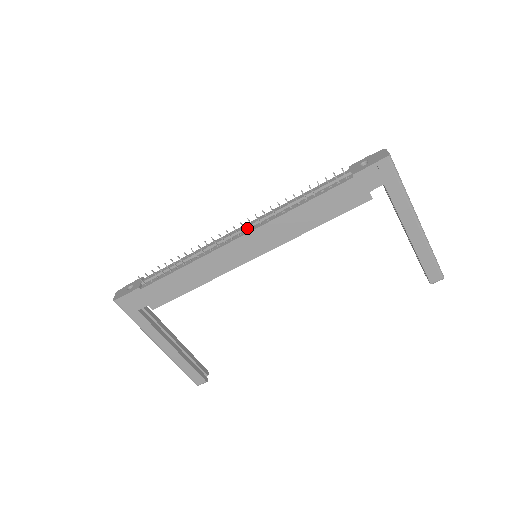
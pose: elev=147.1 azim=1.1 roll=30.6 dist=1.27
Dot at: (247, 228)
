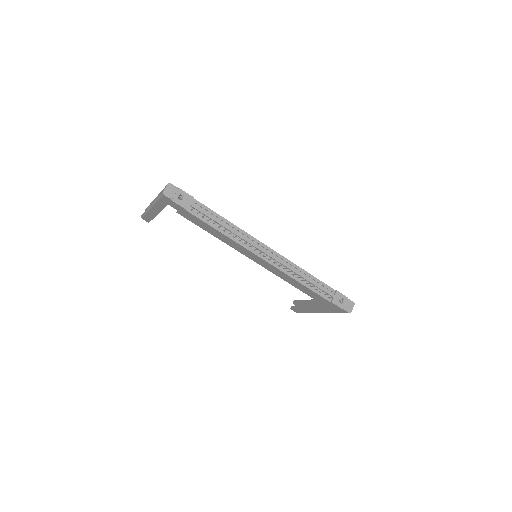
Dot at: occluded
